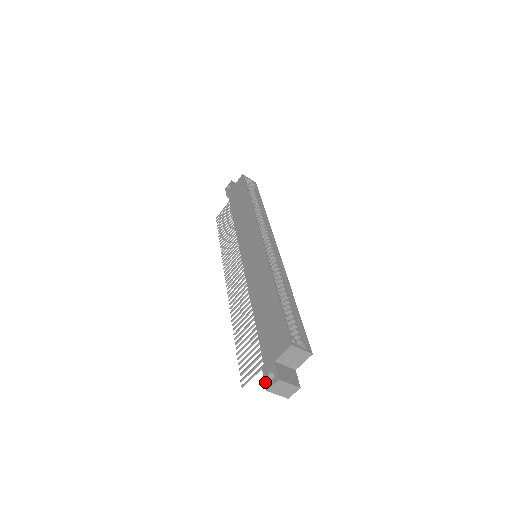
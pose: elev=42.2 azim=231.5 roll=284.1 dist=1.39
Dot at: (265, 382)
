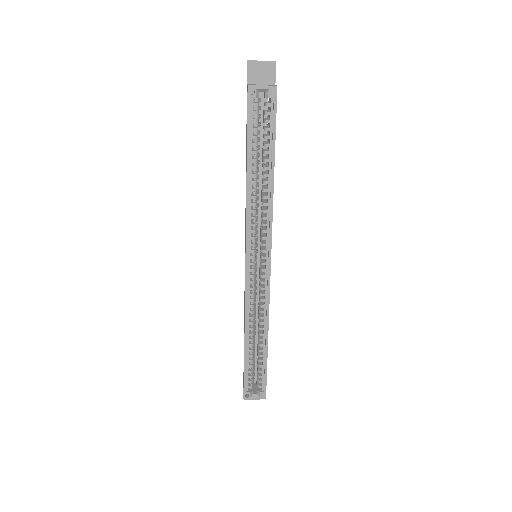
Dot at: occluded
